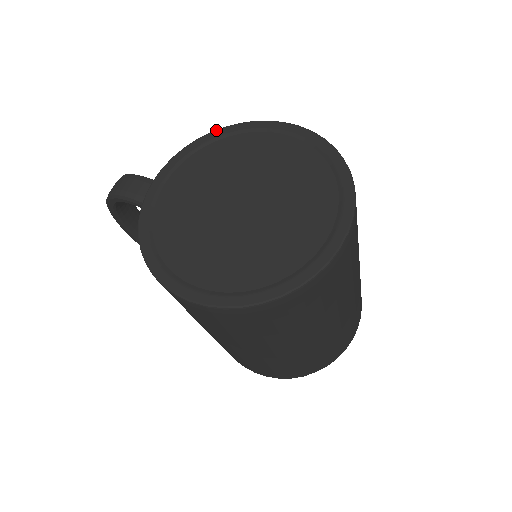
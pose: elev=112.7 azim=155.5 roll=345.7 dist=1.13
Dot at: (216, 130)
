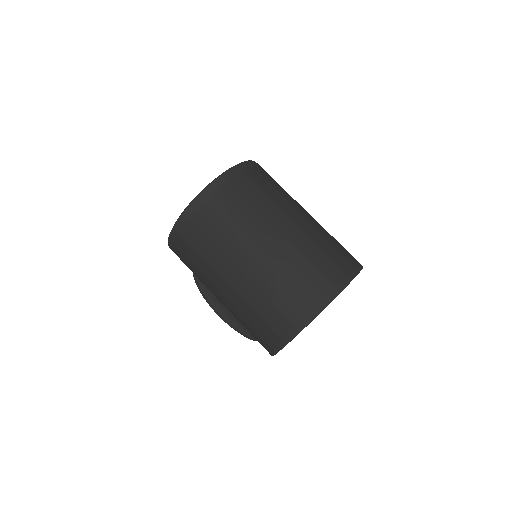
Dot at: occluded
